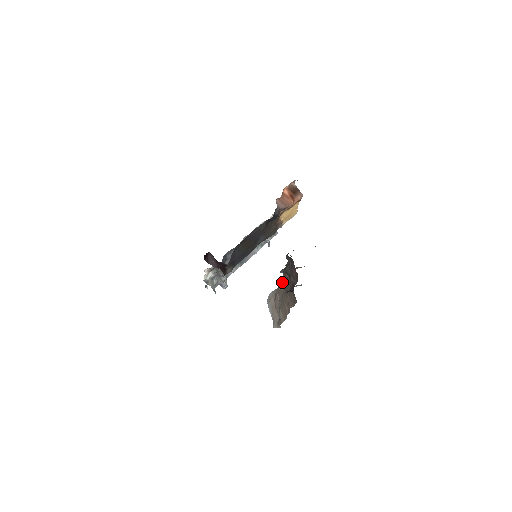
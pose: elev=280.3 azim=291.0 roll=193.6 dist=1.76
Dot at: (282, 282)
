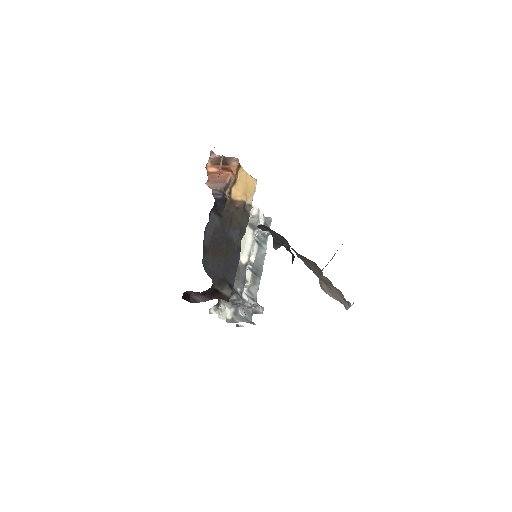
Dot at: occluded
